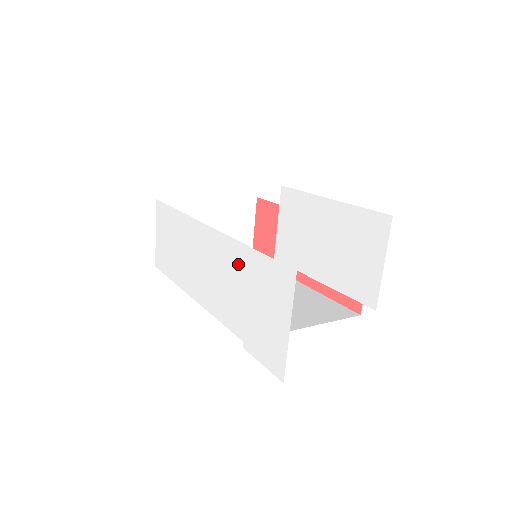
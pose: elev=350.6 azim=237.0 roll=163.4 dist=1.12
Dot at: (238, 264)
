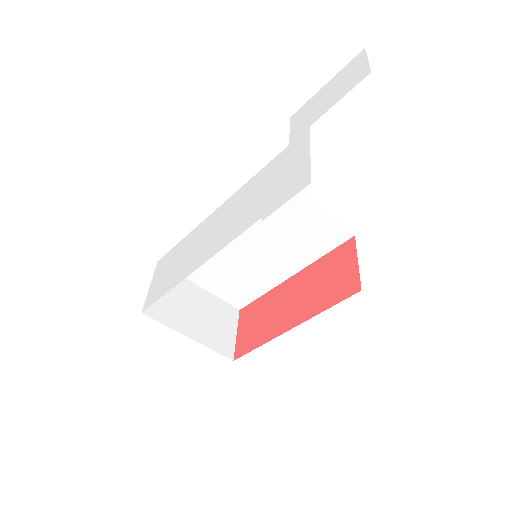
Dot at: (254, 185)
